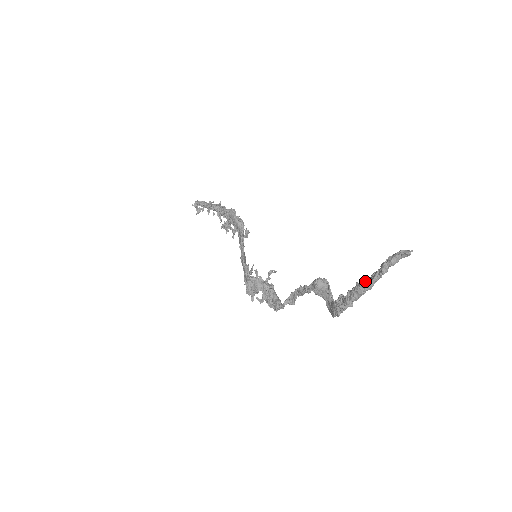
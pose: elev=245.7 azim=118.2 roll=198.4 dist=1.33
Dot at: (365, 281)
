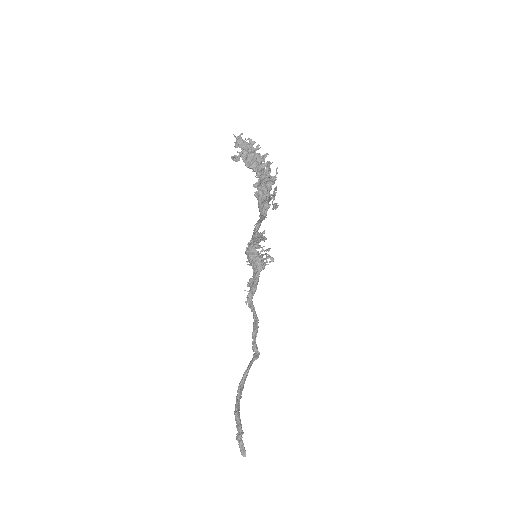
Dot at: (236, 421)
